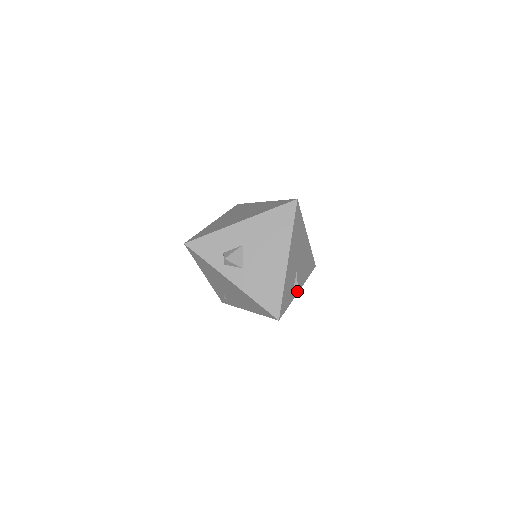
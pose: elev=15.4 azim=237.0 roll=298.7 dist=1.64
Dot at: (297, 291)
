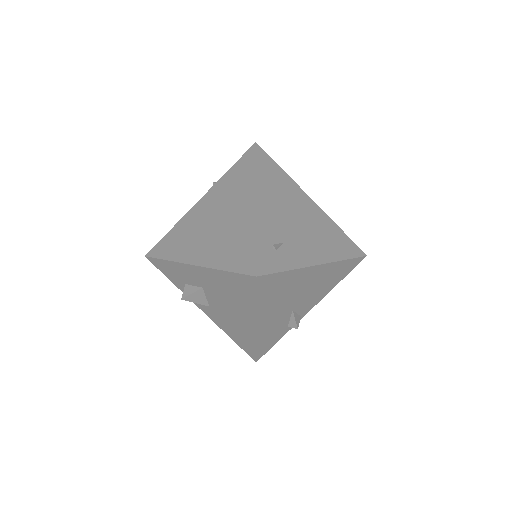
Dot at: (295, 325)
